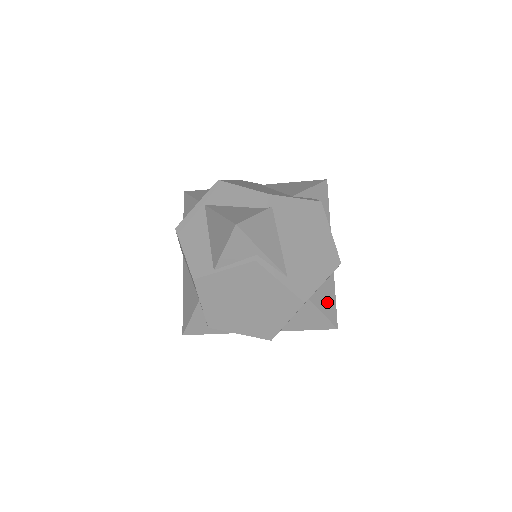
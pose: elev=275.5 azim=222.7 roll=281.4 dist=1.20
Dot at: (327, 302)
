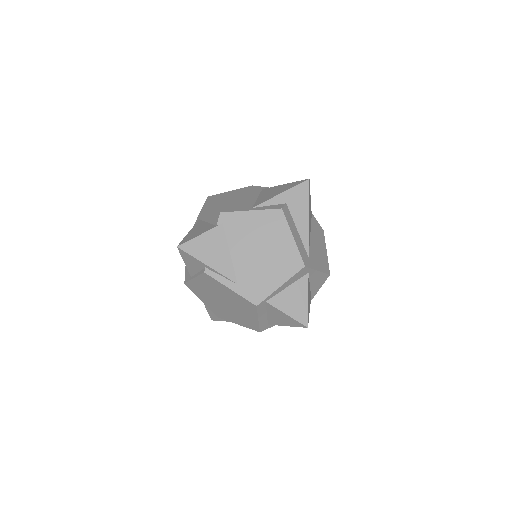
Dot at: (294, 303)
